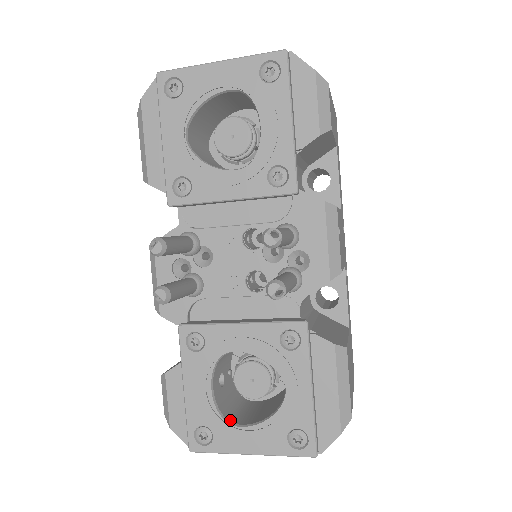
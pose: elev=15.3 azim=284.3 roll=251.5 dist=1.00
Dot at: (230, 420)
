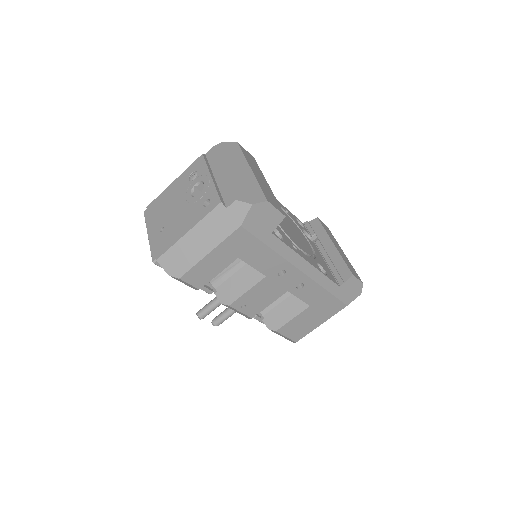
Dot at: occluded
